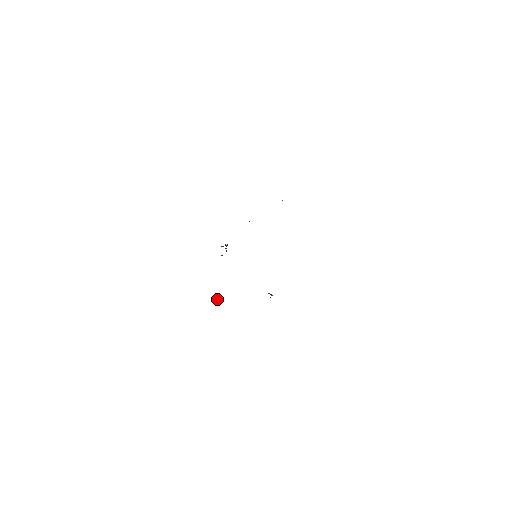
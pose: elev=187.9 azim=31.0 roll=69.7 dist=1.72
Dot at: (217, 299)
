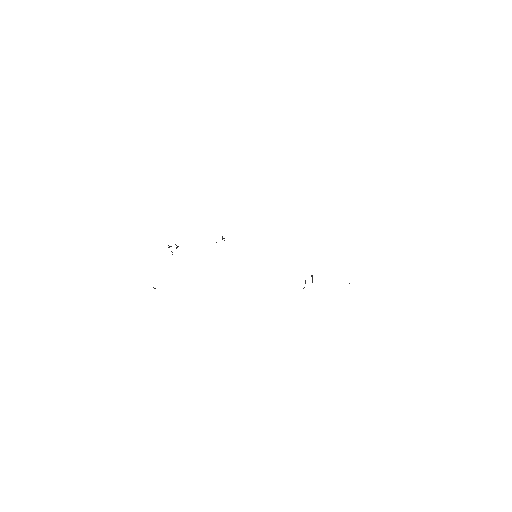
Dot at: occluded
